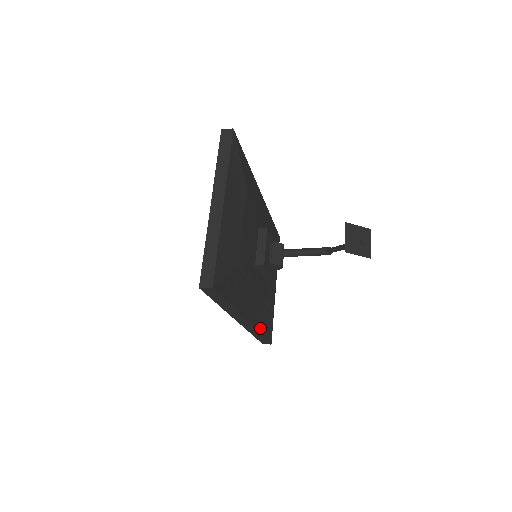
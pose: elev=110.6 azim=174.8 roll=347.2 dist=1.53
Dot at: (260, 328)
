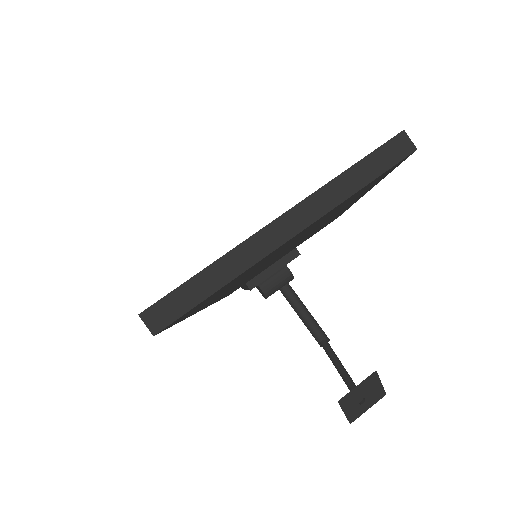
Dot at: occluded
